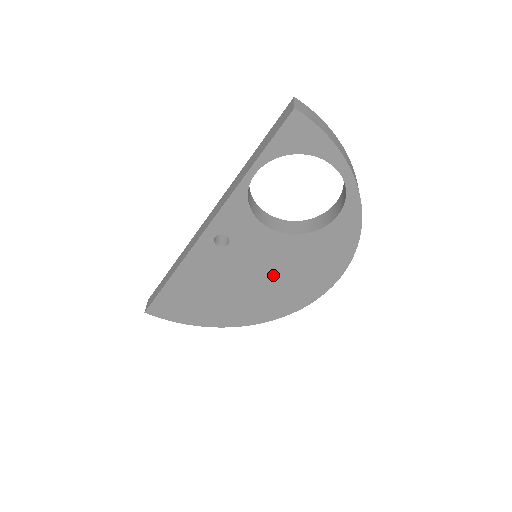
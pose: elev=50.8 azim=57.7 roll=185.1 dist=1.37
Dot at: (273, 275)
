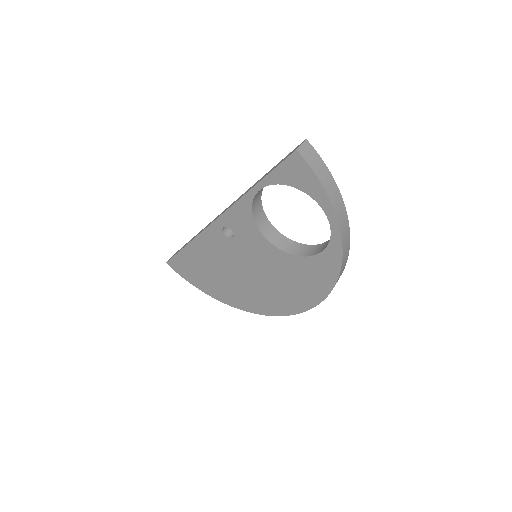
Dot at: (264, 278)
